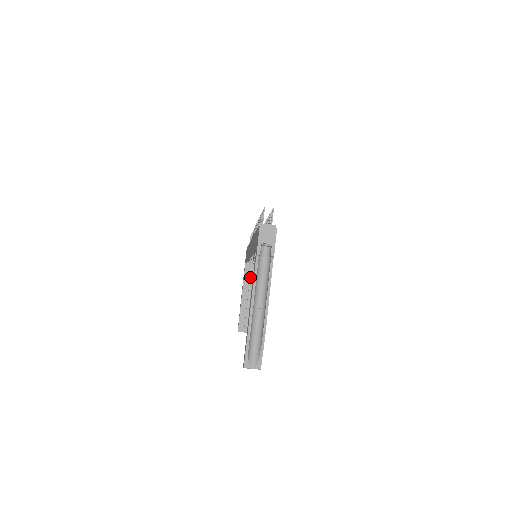
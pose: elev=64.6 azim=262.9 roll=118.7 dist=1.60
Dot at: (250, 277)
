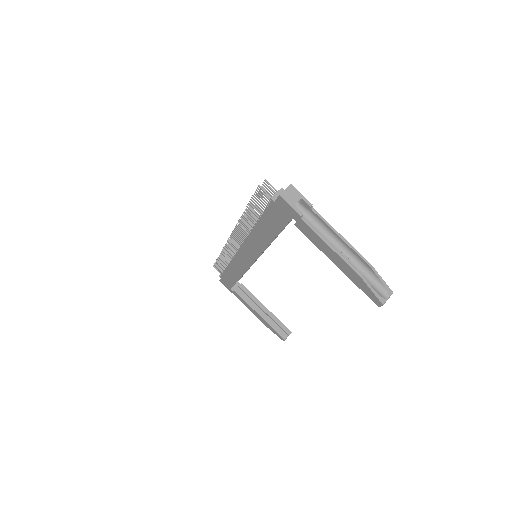
Dot at: (247, 294)
